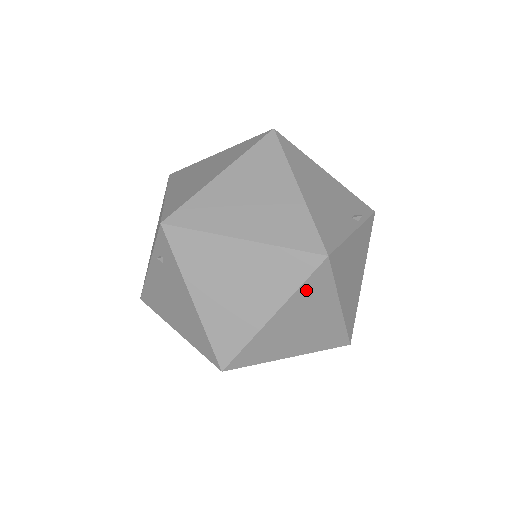
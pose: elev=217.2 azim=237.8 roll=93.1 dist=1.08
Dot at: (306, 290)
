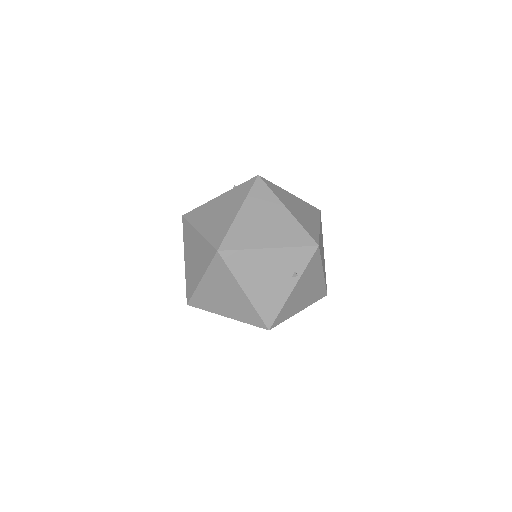
Dot at: occluded
